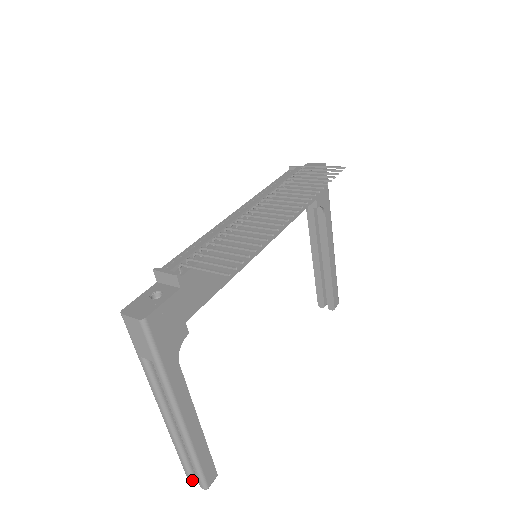
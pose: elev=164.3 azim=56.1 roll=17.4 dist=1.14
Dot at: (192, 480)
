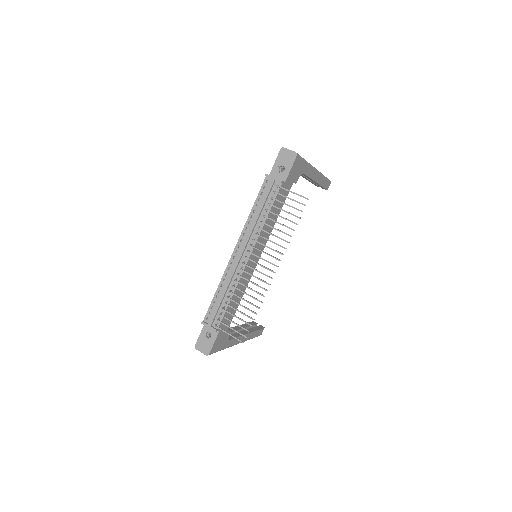
Dot at: occluded
